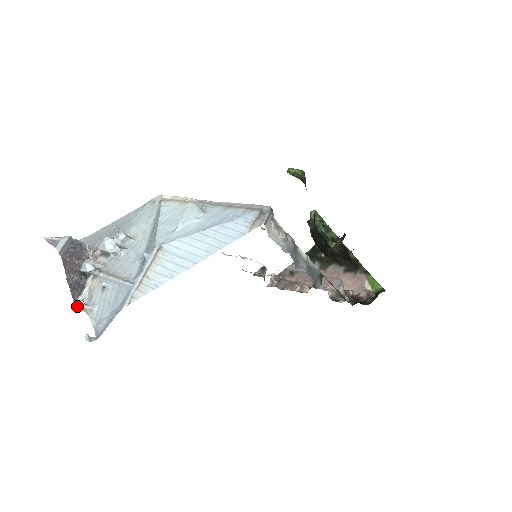
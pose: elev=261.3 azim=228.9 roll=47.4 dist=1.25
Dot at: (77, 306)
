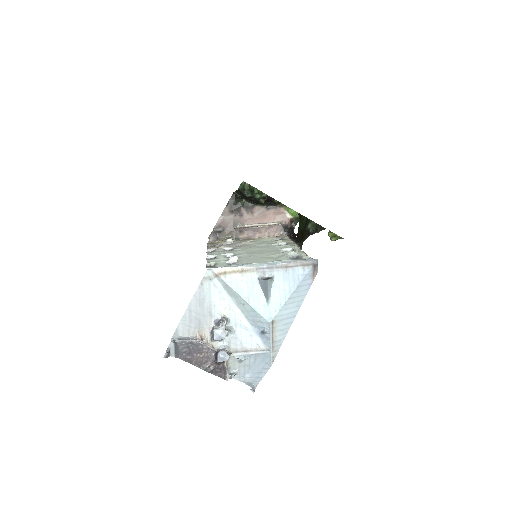
Dot at: (227, 380)
